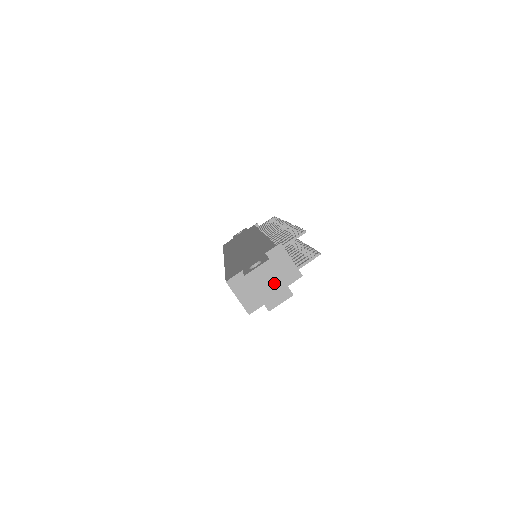
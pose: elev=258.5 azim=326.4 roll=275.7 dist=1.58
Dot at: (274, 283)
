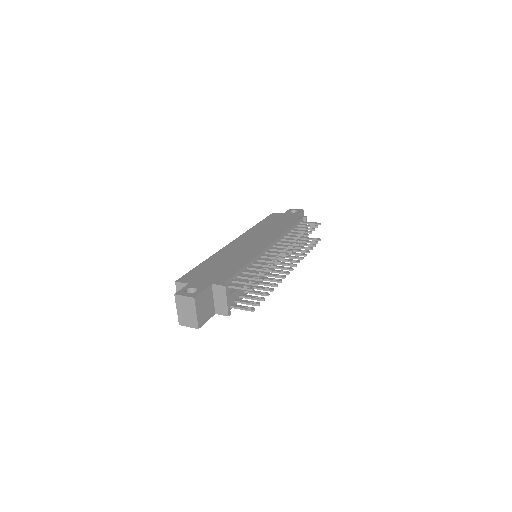
Dot at: (190, 313)
